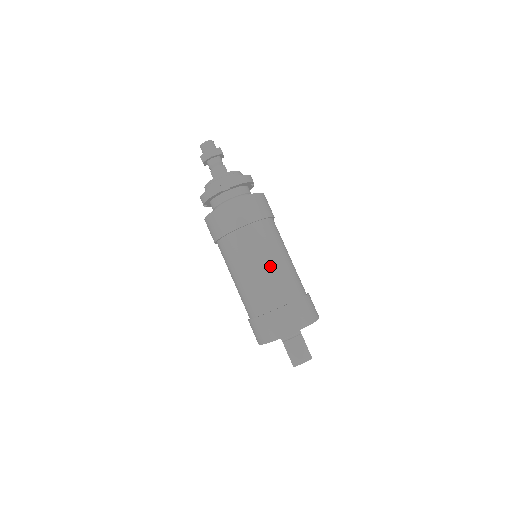
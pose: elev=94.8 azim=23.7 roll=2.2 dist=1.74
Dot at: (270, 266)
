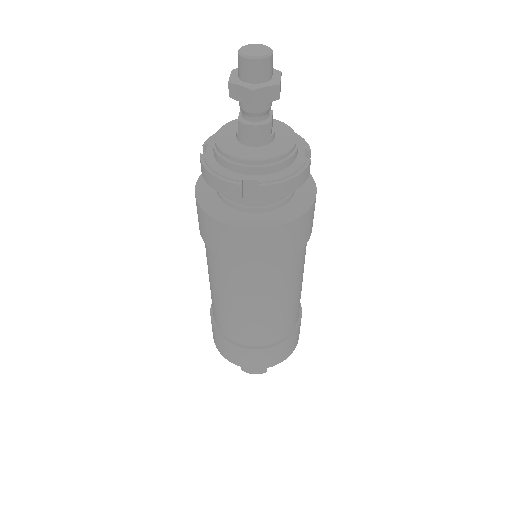
Dot at: (265, 311)
